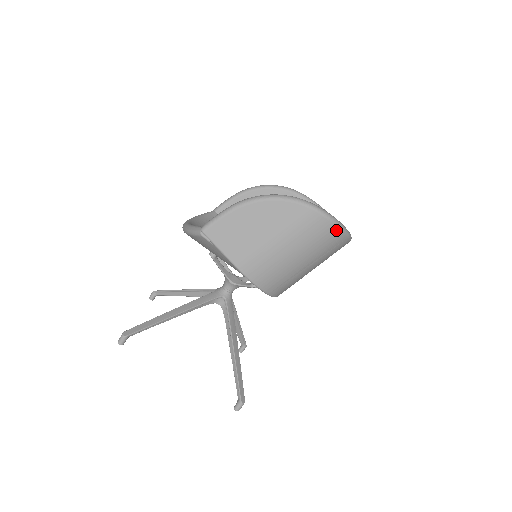
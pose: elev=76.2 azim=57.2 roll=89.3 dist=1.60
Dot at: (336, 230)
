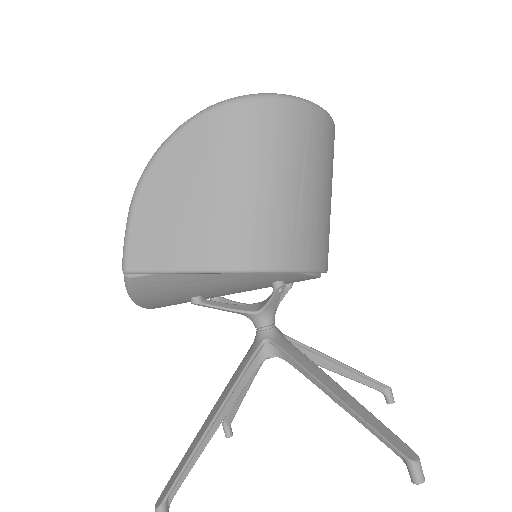
Dot at: (276, 105)
